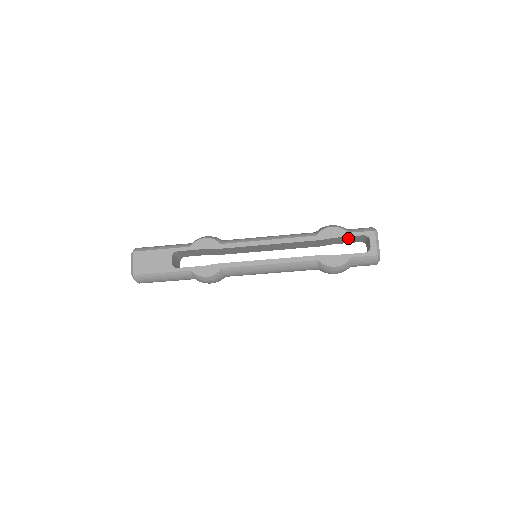
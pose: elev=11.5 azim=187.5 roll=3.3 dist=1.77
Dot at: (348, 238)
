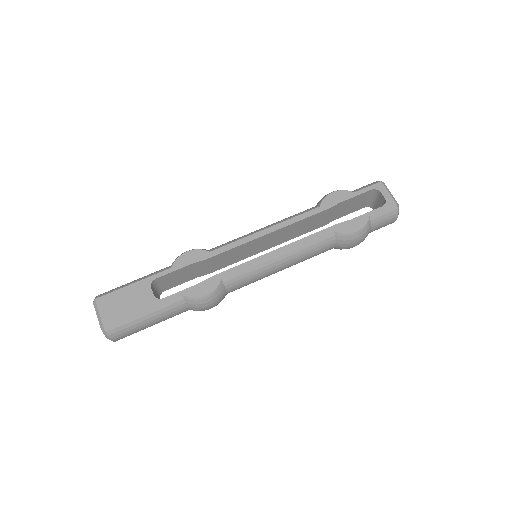
Dot at: (354, 201)
